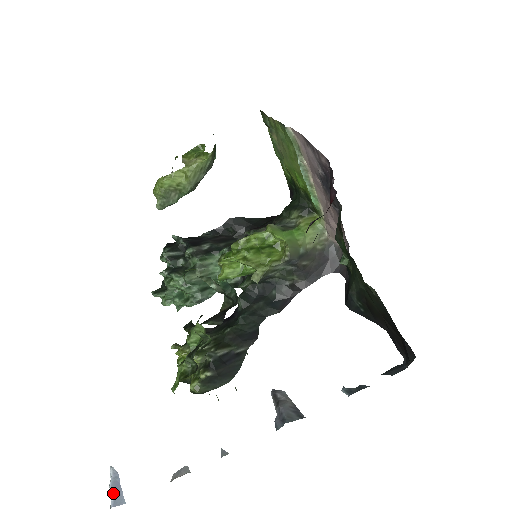
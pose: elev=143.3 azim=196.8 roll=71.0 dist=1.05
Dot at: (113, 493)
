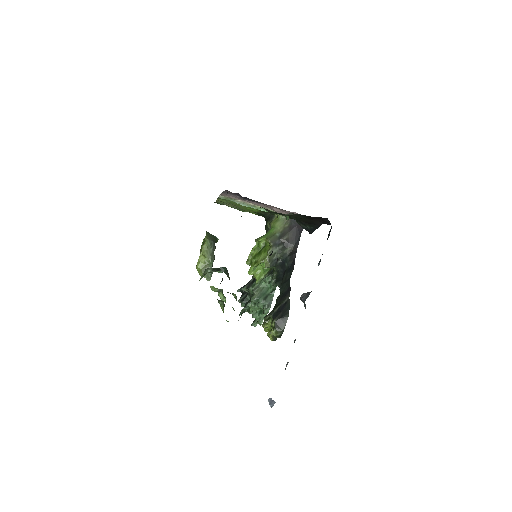
Dot at: (270, 404)
